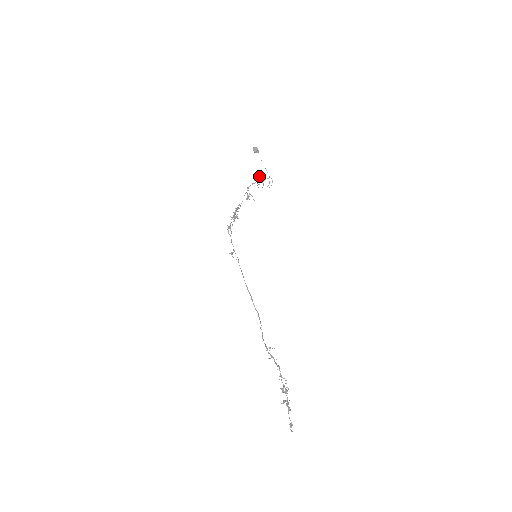
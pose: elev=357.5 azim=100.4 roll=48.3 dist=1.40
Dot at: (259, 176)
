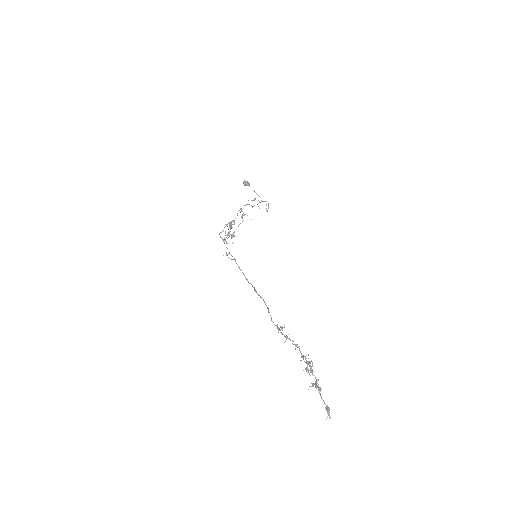
Dot at: (252, 200)
